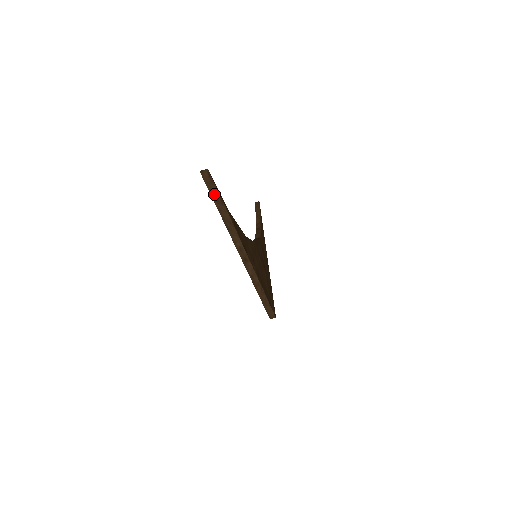
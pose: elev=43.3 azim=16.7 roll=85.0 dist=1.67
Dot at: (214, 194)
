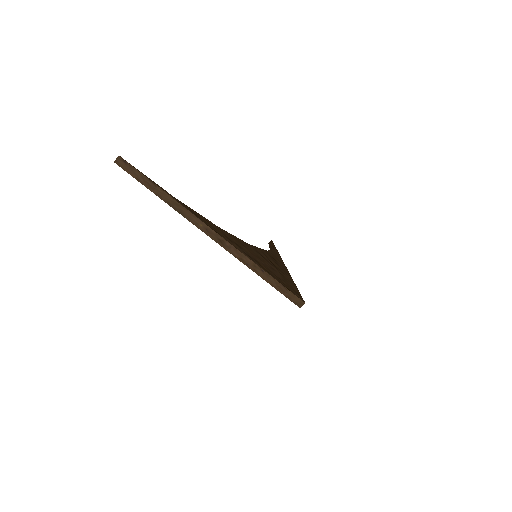
Dot at: (142, 180)
